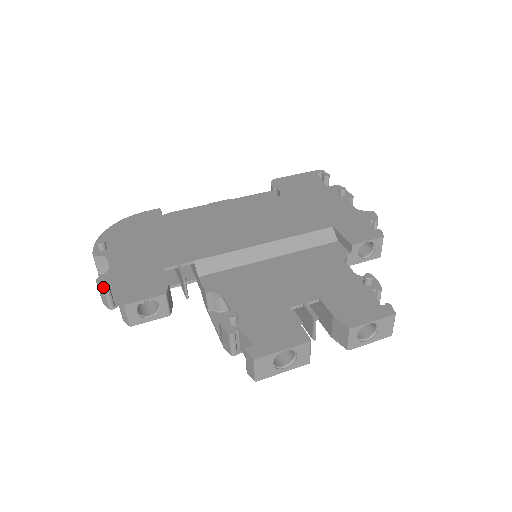
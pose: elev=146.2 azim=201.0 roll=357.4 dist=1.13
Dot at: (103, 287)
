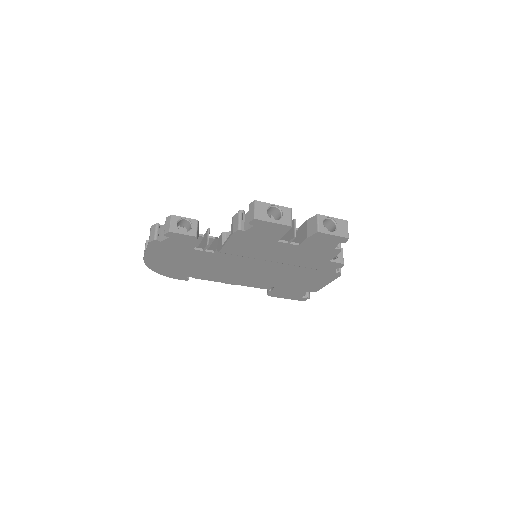
Dot at: (156, 223)
